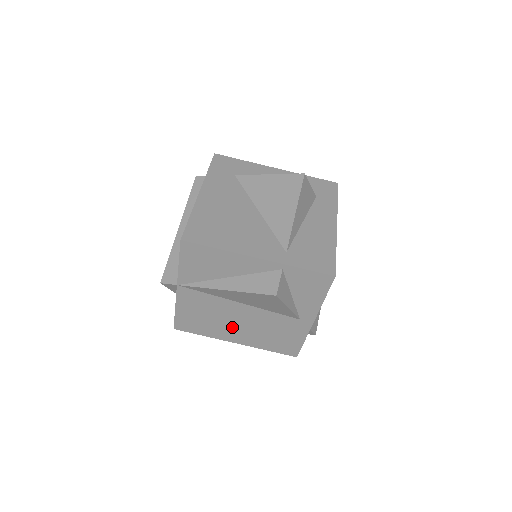
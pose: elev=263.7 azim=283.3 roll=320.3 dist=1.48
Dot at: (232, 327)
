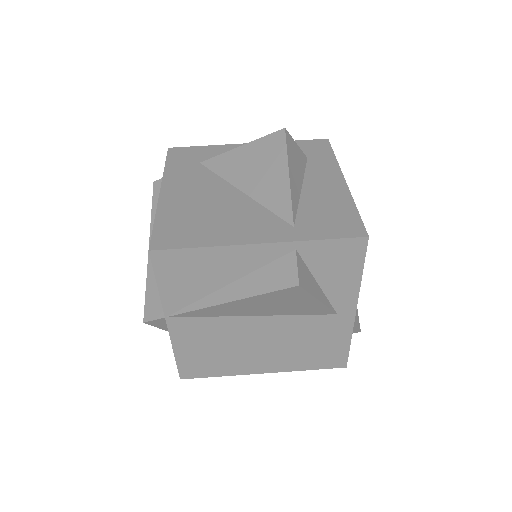
Dot at: (253, 353)
